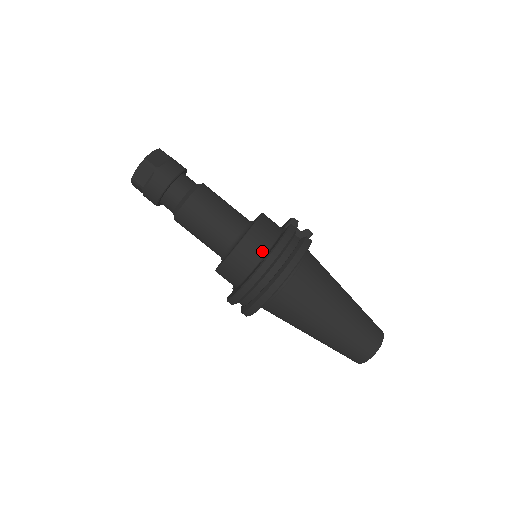
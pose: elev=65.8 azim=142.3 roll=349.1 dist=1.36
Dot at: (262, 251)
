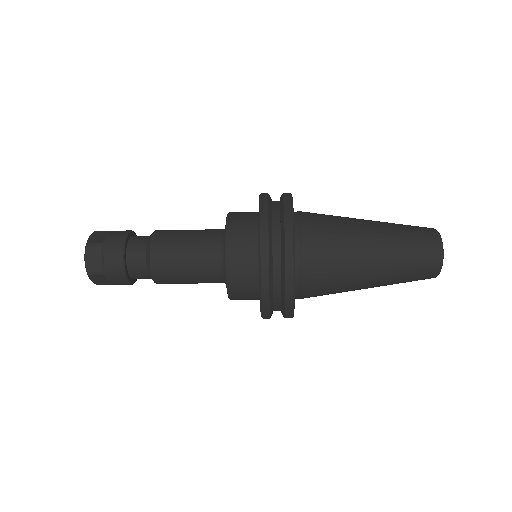
Dot at: (253, 234)
